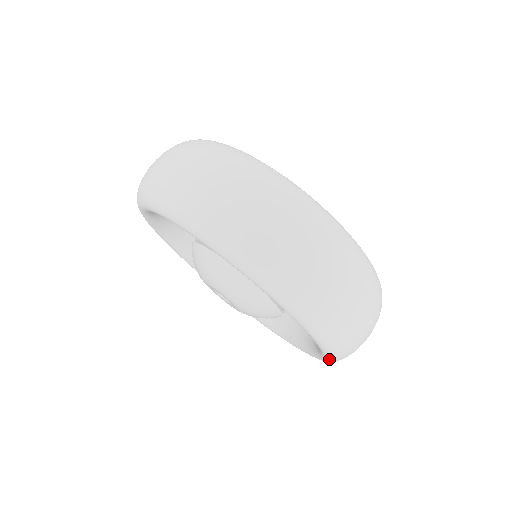
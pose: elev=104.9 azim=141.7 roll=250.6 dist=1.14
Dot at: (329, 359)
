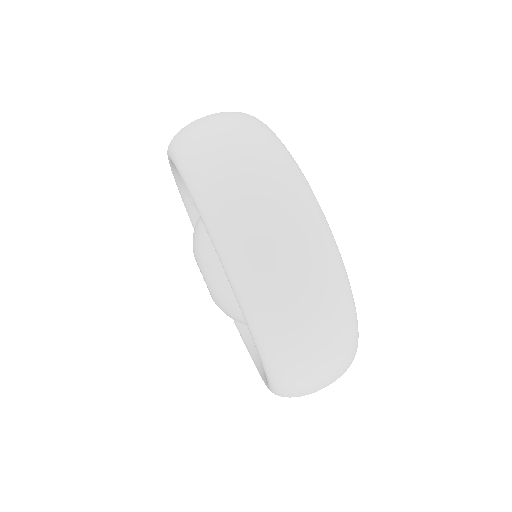
Dot at: occluded
